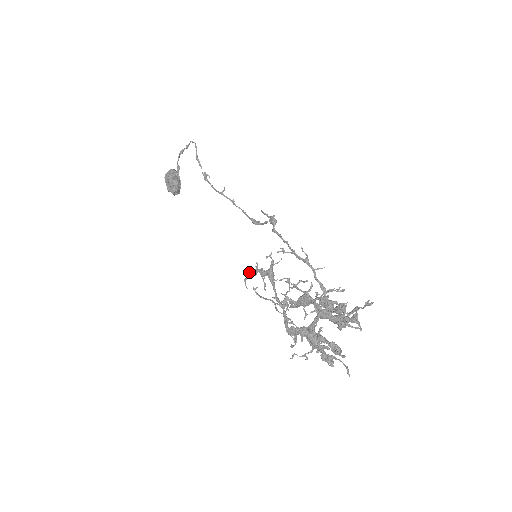
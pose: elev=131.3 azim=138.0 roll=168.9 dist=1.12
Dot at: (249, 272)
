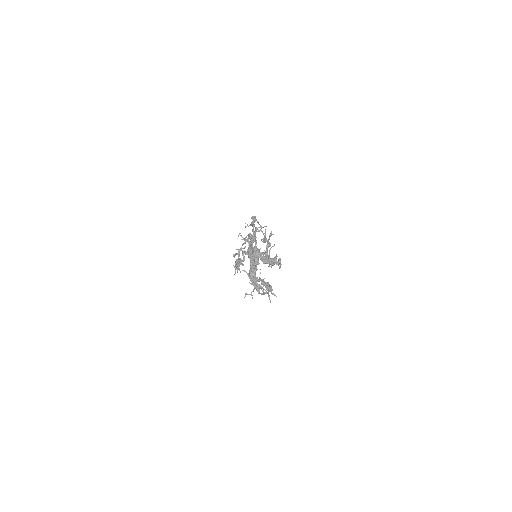
Dot at: occluded
